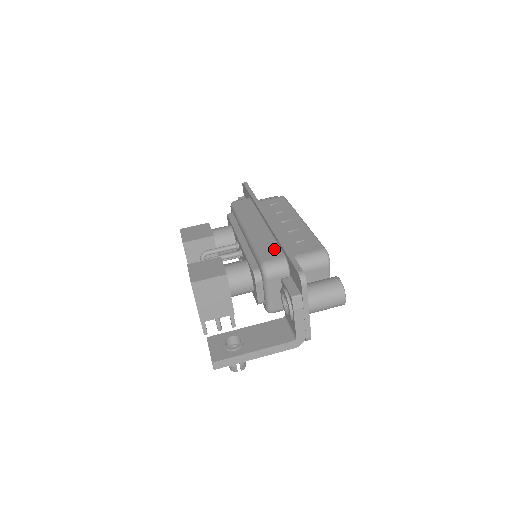
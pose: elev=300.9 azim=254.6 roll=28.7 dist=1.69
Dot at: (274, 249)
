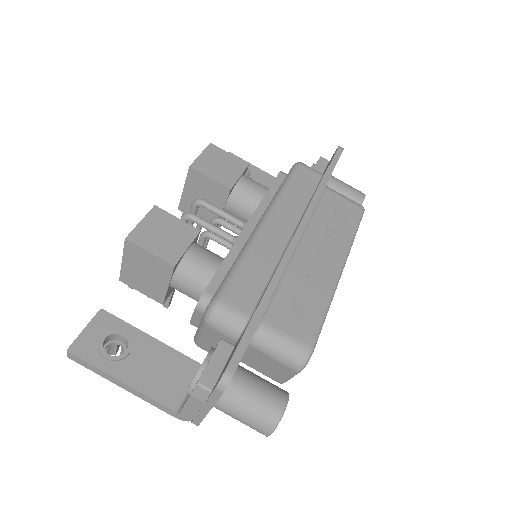
Dot at: (253, 291)
